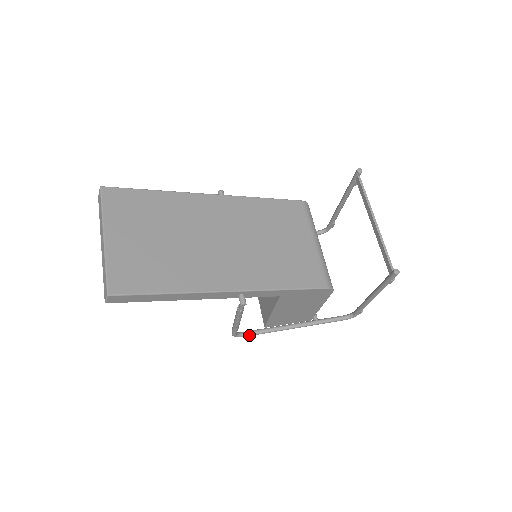
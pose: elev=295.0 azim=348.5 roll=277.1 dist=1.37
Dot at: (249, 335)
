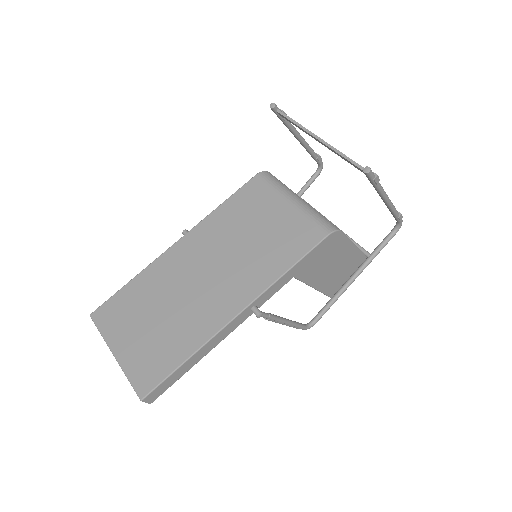
Dot at: (320, 317)
